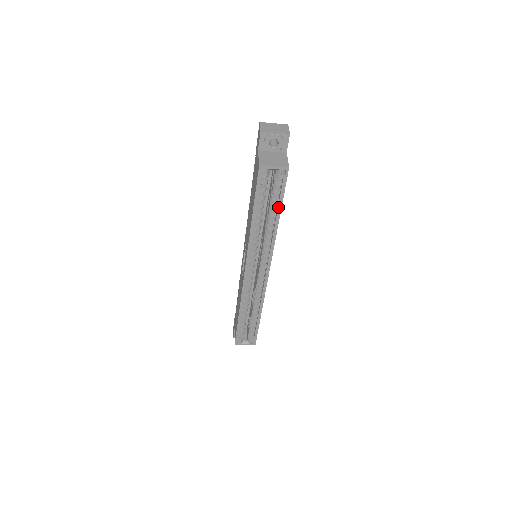
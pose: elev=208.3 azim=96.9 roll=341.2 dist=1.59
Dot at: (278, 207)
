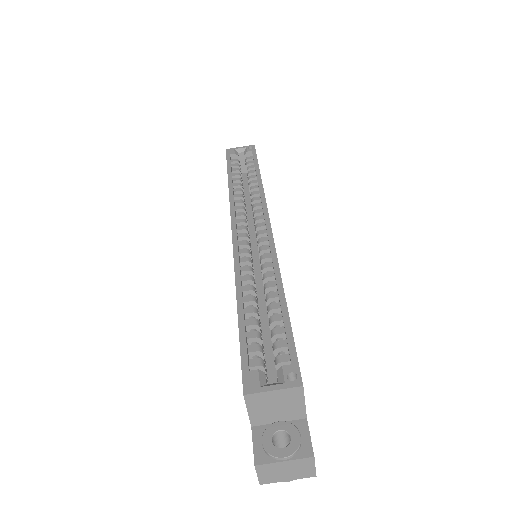
Dot at: (255, 167)
